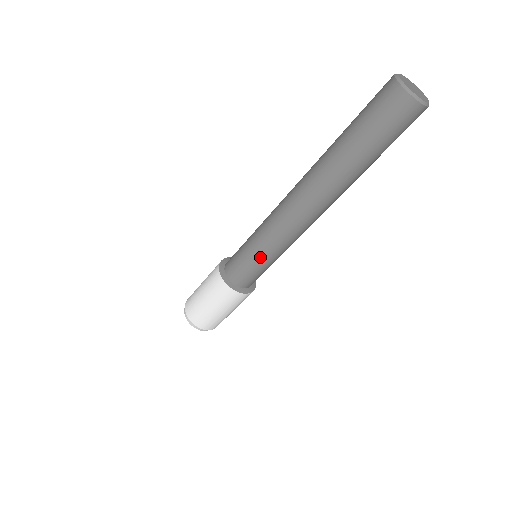
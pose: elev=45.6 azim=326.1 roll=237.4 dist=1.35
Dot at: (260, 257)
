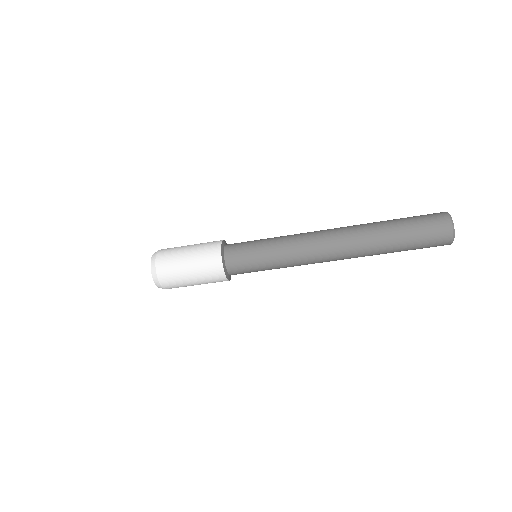
Dot at: (268, 263)
